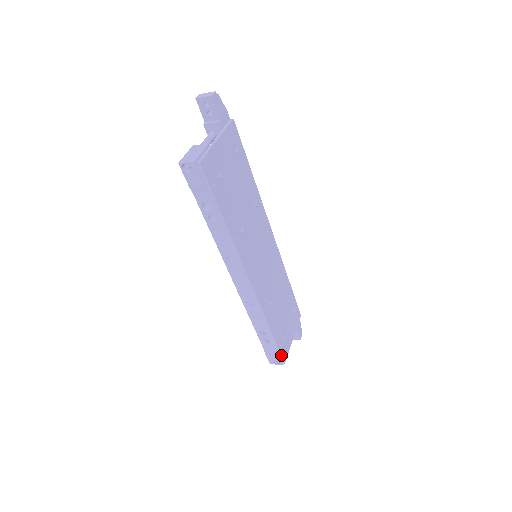
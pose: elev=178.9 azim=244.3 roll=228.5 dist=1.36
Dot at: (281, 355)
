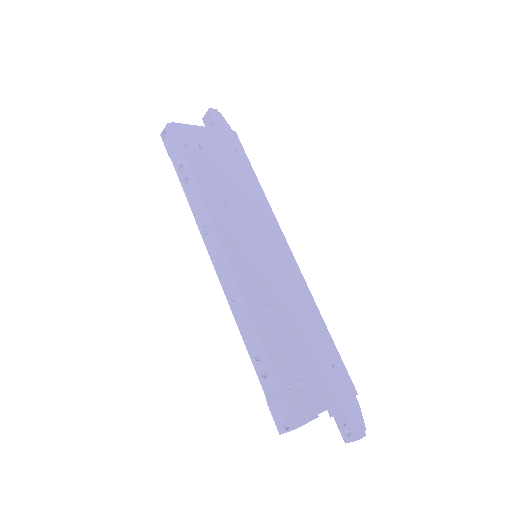
Dot at: (287, 403)
